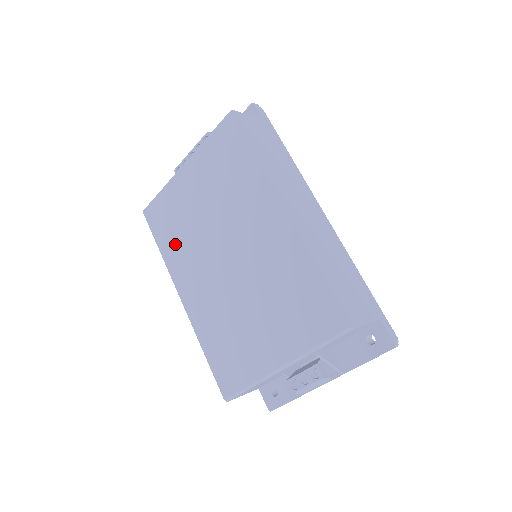
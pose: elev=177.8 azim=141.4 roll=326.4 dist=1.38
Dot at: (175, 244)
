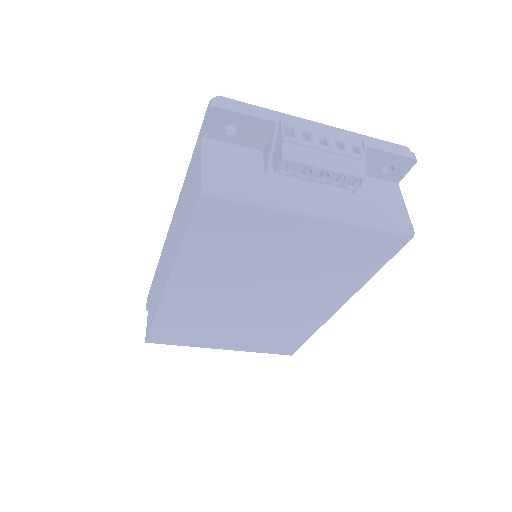
Dot at: (214, 255)
